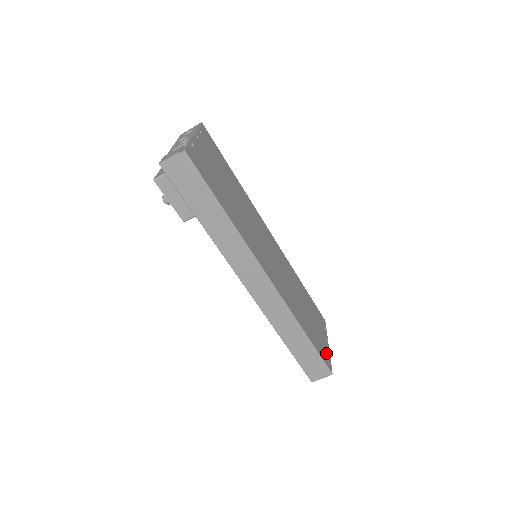
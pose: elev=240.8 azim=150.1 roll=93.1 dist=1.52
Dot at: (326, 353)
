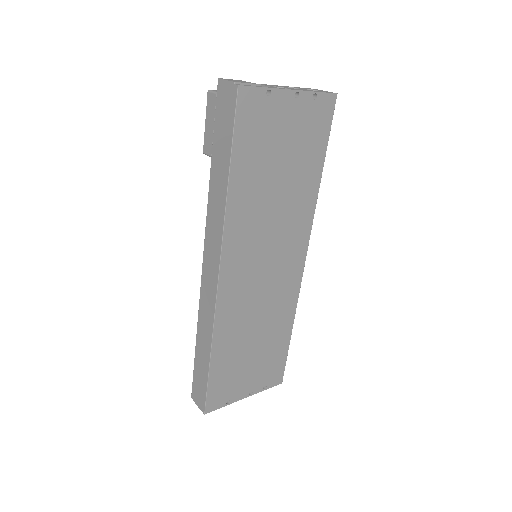
Dot at: (226, 396)
